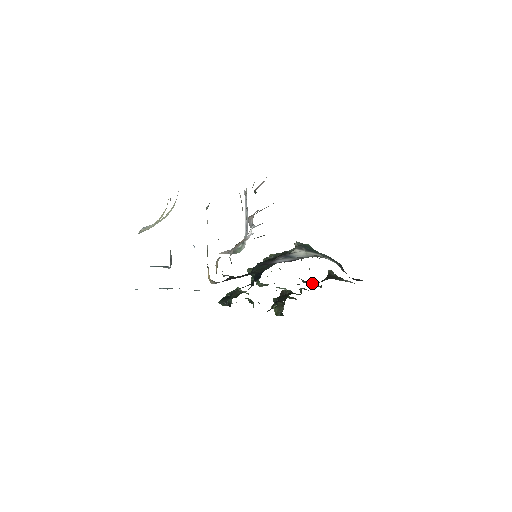
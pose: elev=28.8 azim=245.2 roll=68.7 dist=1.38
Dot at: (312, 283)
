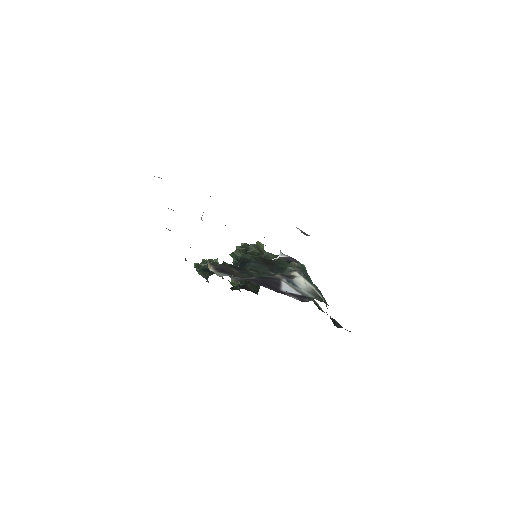
Dot at: occluded
